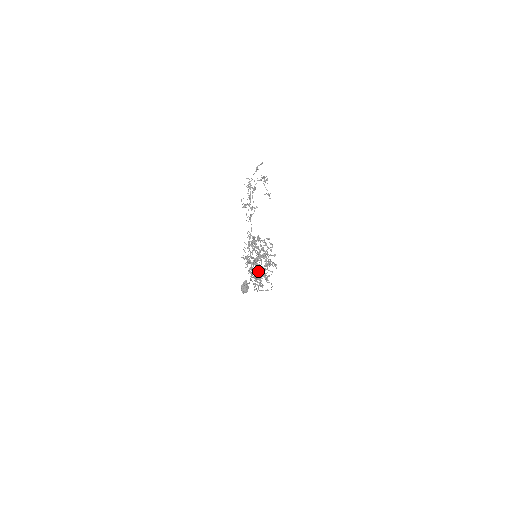
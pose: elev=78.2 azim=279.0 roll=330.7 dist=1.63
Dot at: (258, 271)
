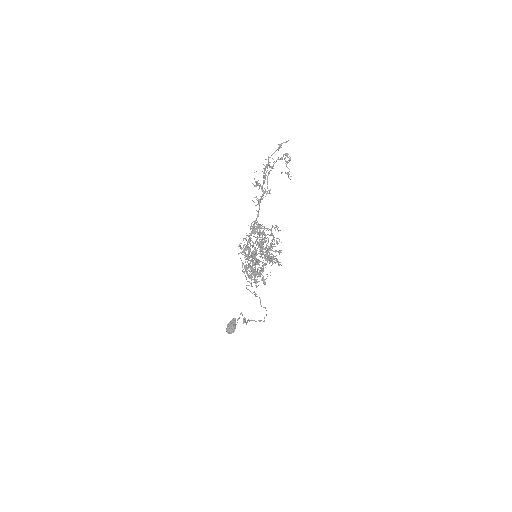
Dot at: occluded
